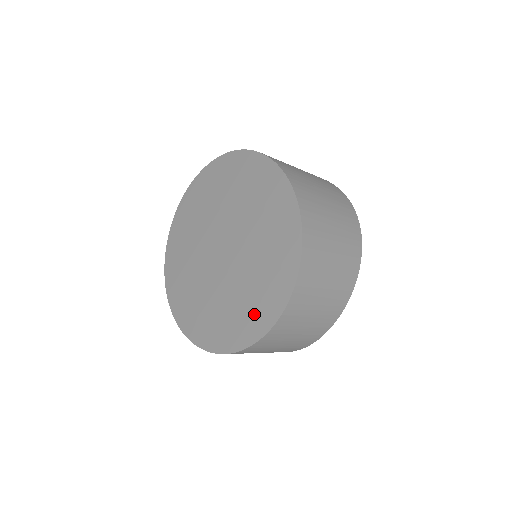
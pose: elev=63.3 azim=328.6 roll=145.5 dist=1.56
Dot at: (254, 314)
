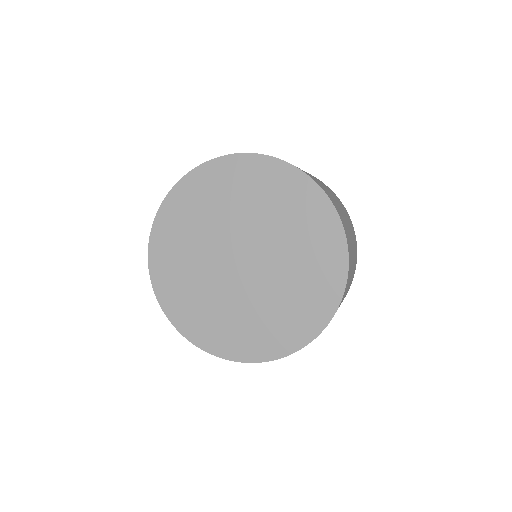
Dot at: (253, 340)
